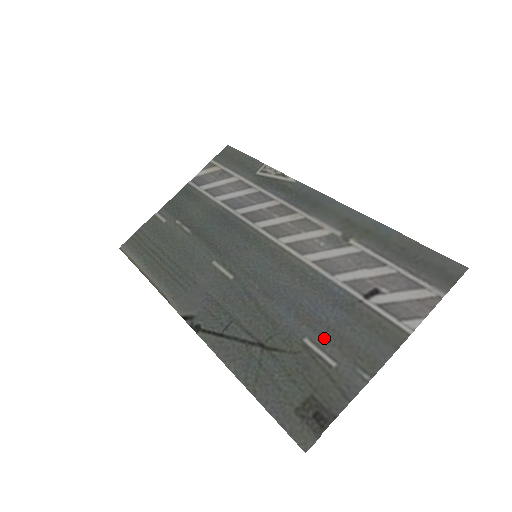
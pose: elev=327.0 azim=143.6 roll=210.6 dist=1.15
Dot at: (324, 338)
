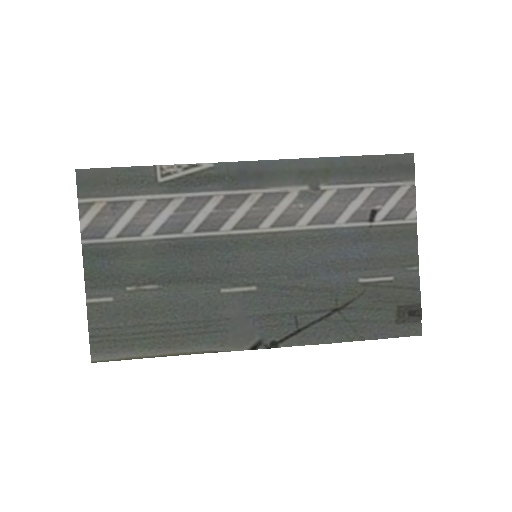
Dot at: (371, 269)
